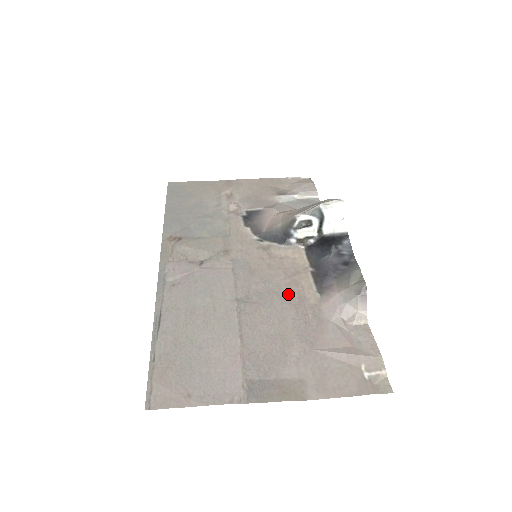
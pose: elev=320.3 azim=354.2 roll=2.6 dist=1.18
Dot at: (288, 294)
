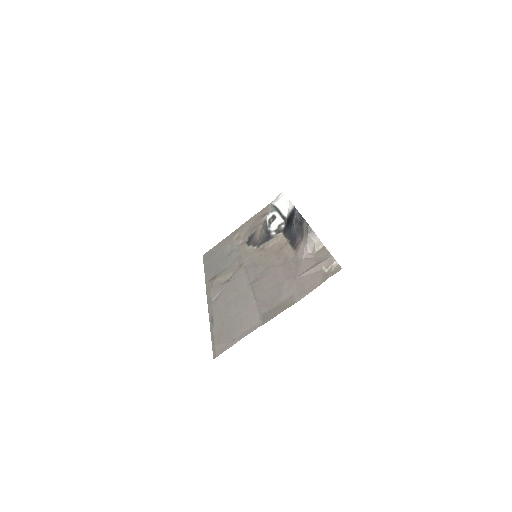
Dot at: (278, 262)
